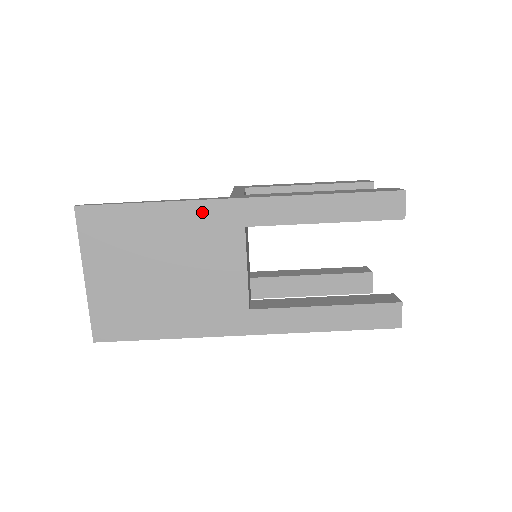
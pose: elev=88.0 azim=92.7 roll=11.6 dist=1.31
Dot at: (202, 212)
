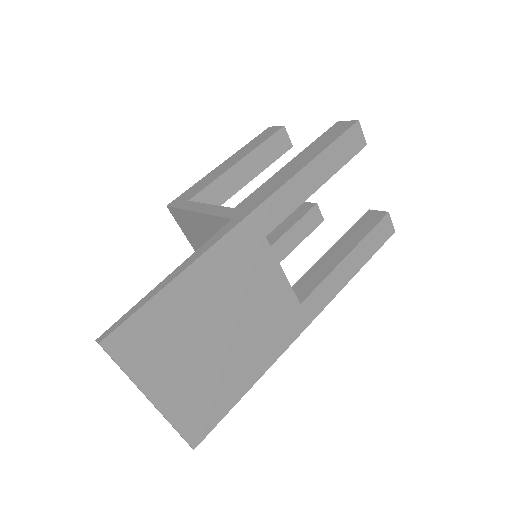
Dot at: (225, 251)
